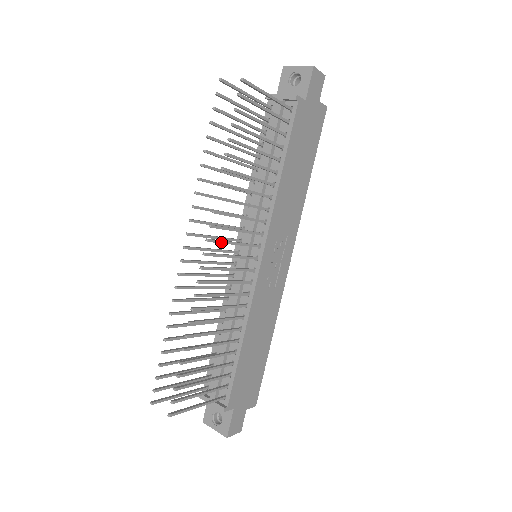
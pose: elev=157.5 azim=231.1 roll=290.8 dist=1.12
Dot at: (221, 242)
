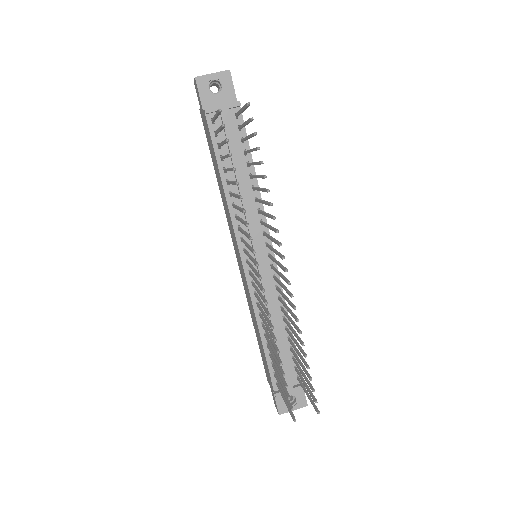
Dot at: (280, 254)
